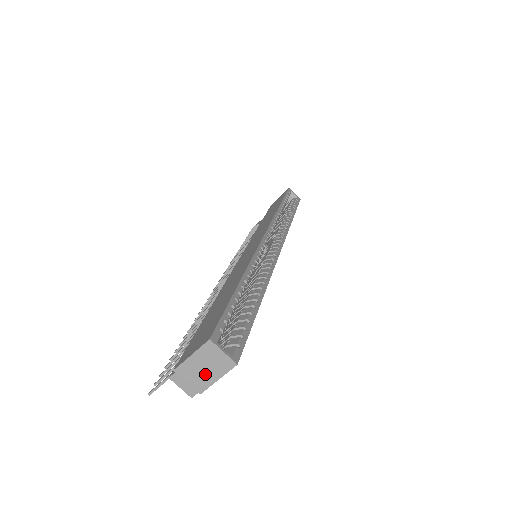
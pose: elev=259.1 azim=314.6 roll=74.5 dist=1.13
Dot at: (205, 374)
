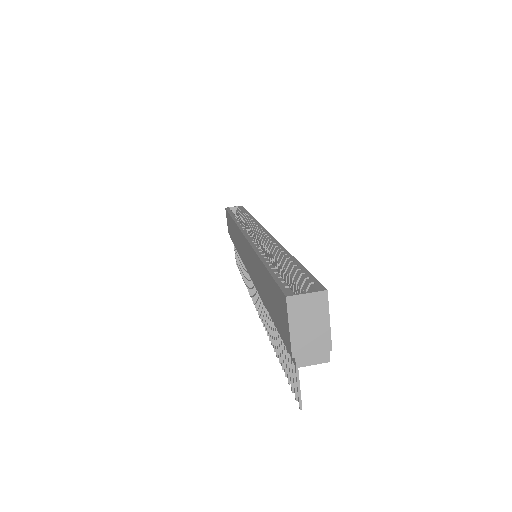
Dot at: (316, 329)
